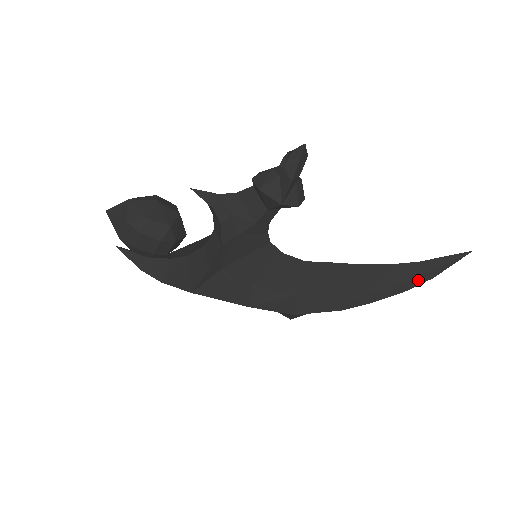
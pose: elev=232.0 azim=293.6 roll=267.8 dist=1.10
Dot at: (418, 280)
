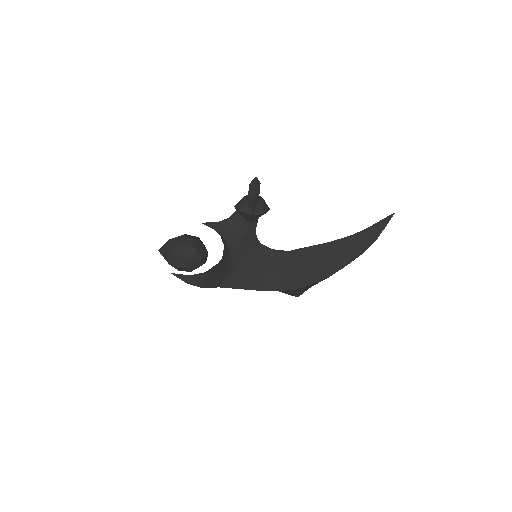
Dot at: (368, 243)
